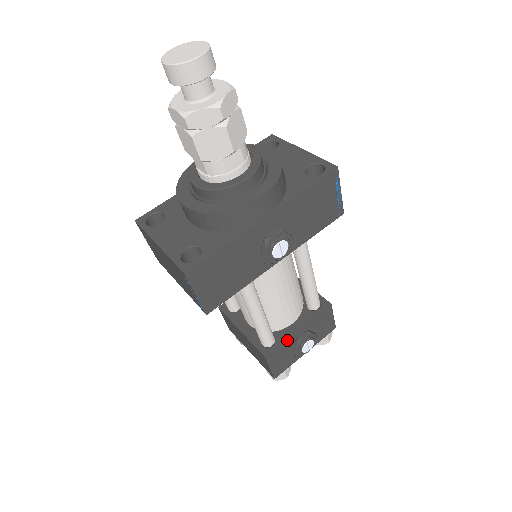
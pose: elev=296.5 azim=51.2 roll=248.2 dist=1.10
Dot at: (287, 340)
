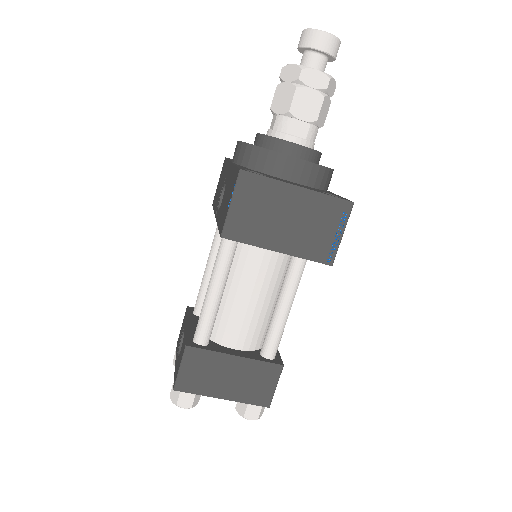
Dot at: (278, 351)
